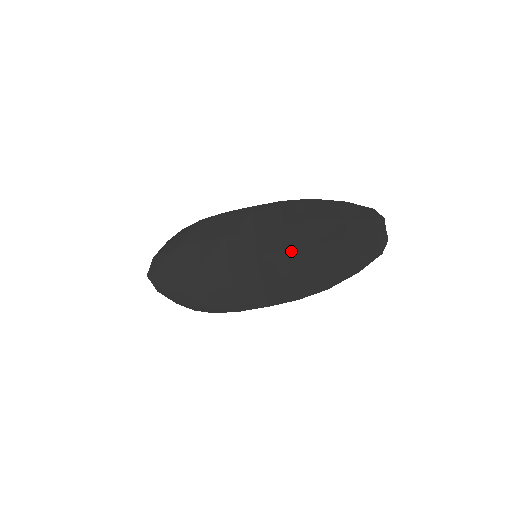
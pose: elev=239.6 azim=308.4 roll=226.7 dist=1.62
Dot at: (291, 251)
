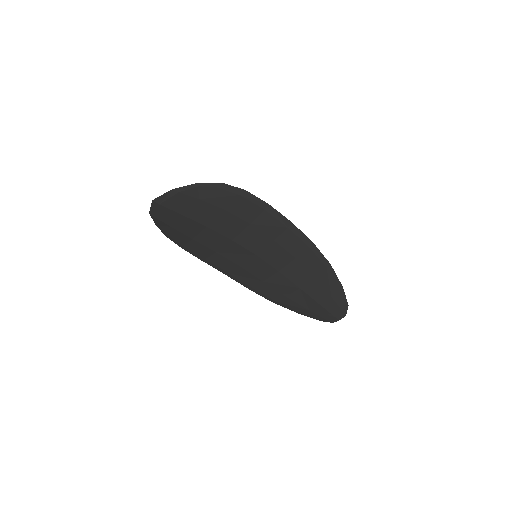
Dot at: (281, 275)
